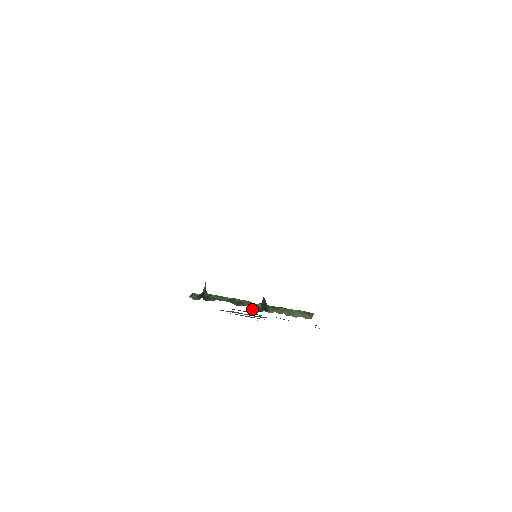
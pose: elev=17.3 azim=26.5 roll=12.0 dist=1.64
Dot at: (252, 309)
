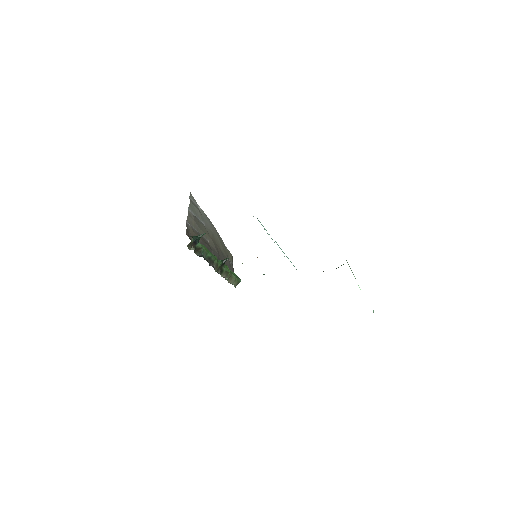
Dot at: (215, 270)
